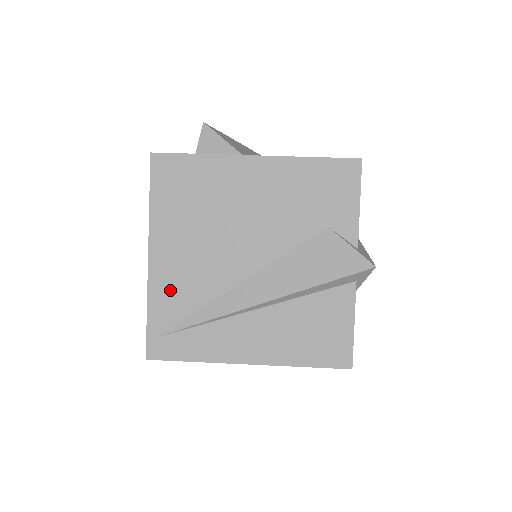
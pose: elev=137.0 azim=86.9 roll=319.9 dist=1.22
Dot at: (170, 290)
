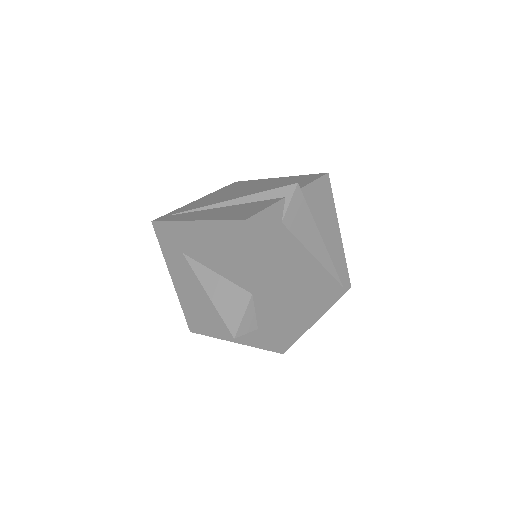
Dot at: occluded
